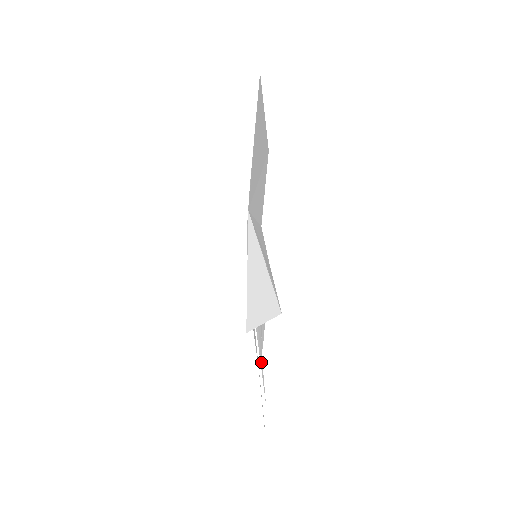
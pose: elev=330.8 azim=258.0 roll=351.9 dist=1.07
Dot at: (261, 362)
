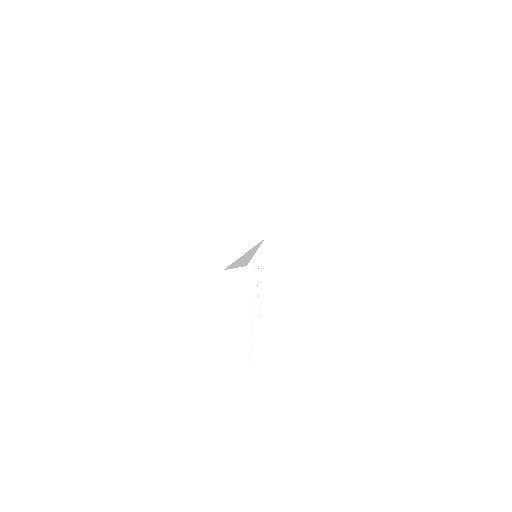
Dot at: (253, 327)
